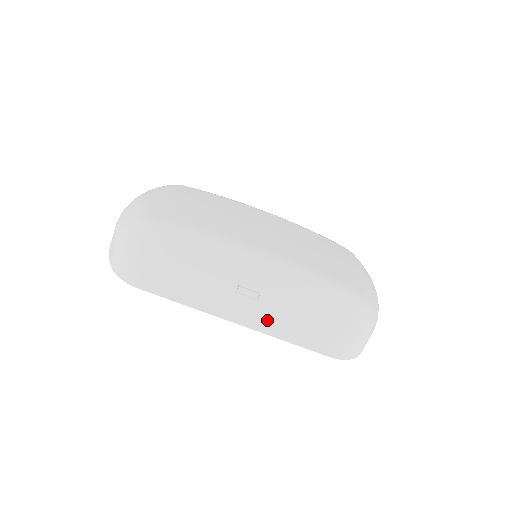
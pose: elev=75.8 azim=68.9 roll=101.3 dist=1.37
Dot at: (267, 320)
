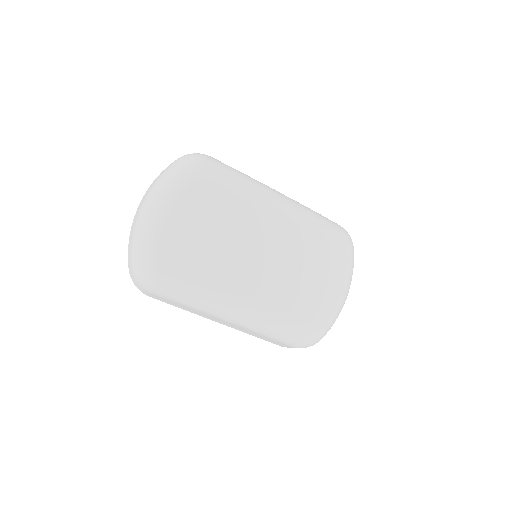
Dot at: (241, 329)
